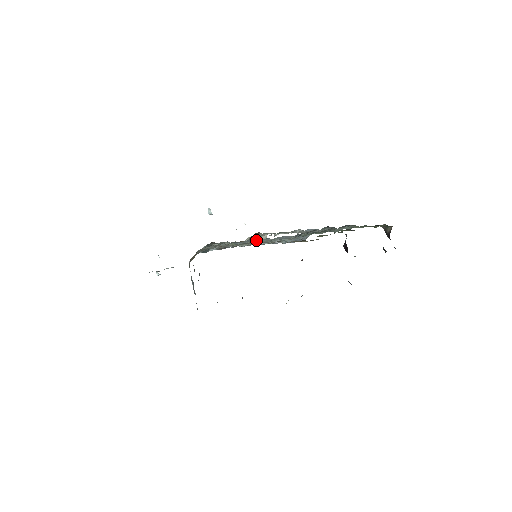
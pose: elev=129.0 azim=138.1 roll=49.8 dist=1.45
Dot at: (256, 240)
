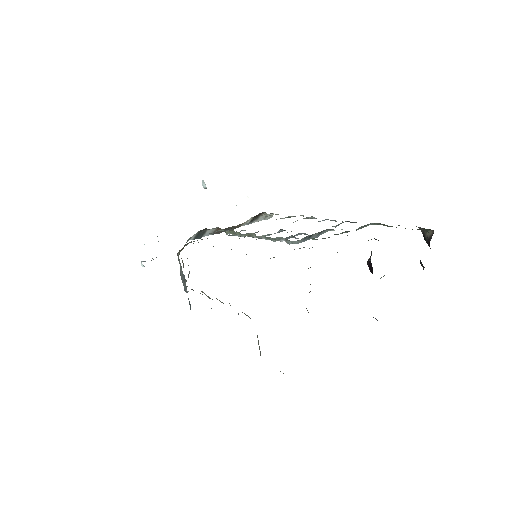
Dot at: occluded
